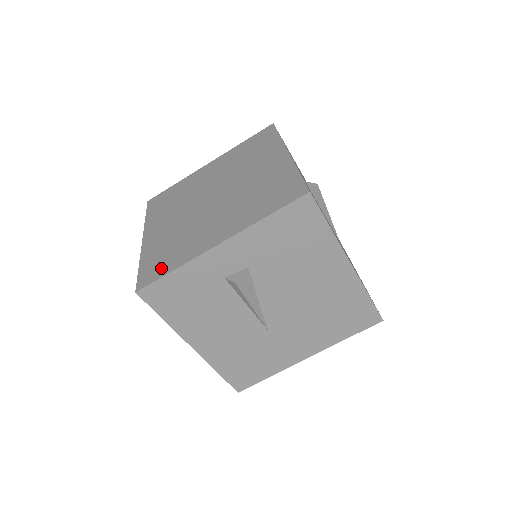
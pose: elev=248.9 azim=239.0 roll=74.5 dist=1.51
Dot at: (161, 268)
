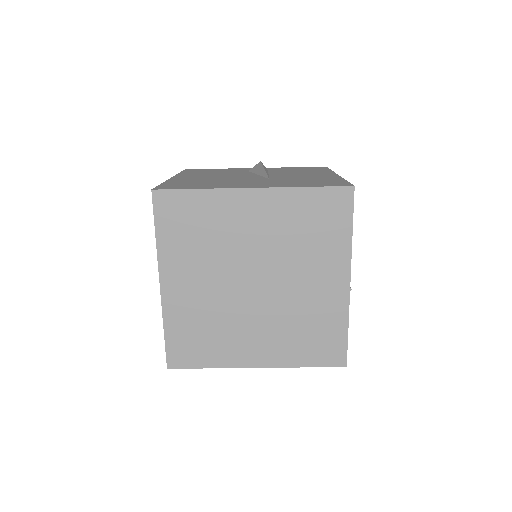
Dot at: (194, 356)
